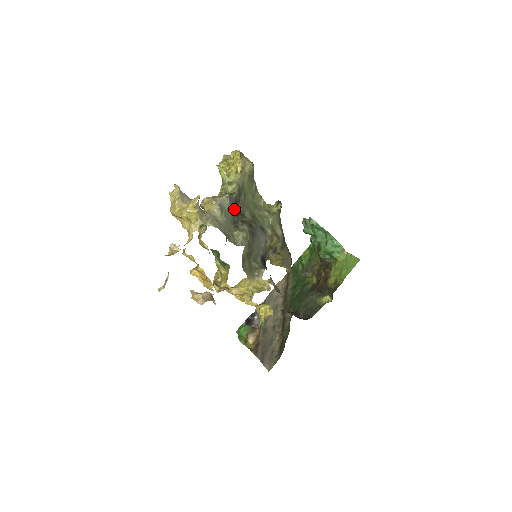
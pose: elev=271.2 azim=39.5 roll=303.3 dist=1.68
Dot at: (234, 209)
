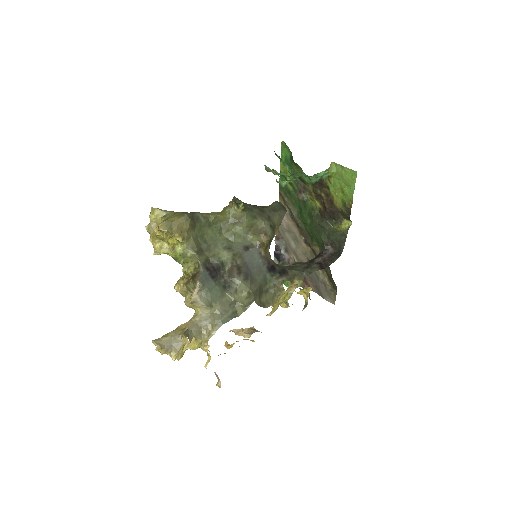
Dot at: (212, 277)
